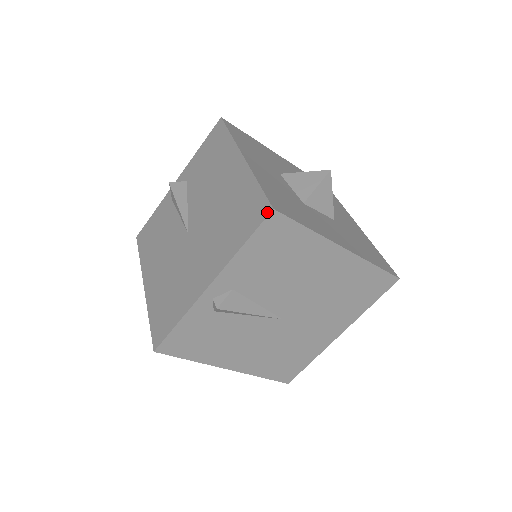
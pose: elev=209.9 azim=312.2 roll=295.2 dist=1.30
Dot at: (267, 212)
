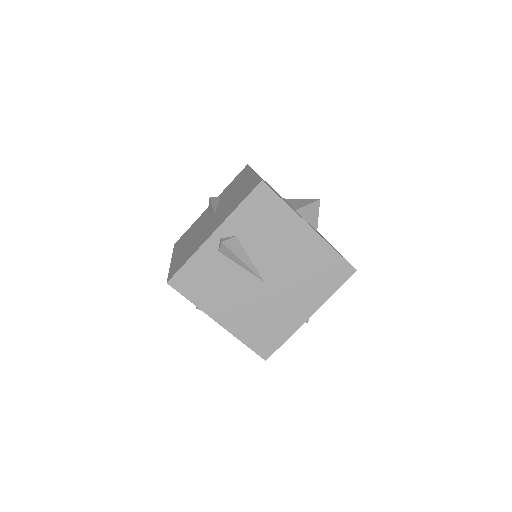
Dot at: (352, 272)
